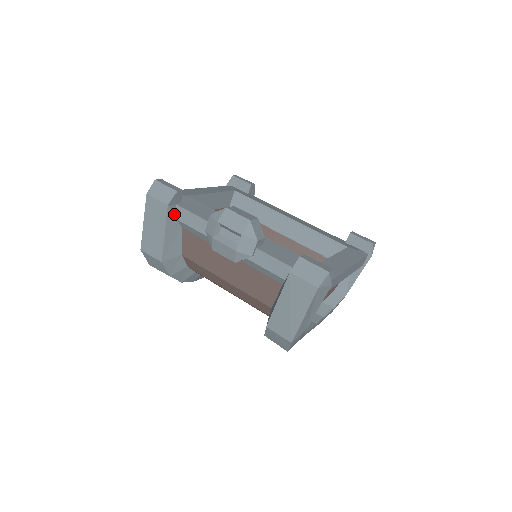
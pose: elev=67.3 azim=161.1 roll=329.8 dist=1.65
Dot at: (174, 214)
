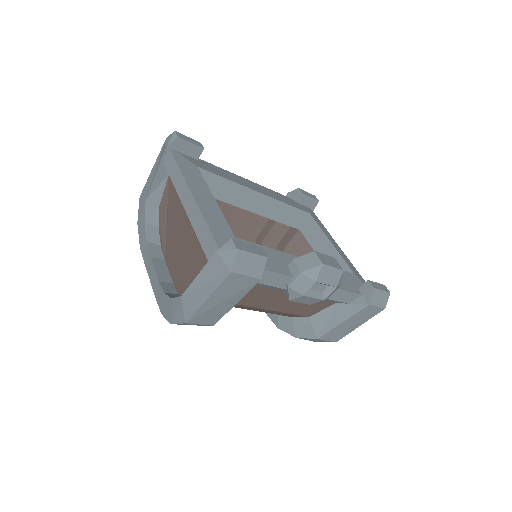
Dot at: occluded
